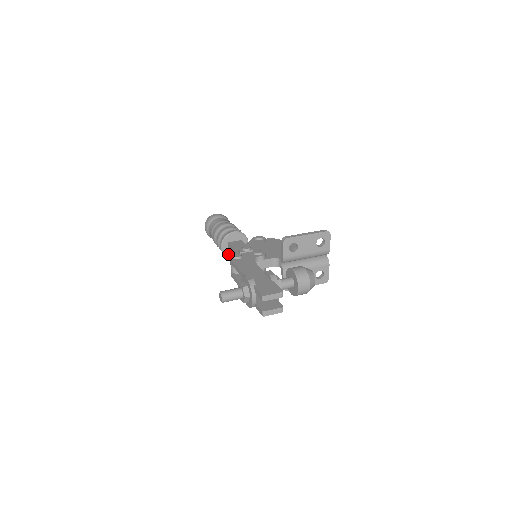
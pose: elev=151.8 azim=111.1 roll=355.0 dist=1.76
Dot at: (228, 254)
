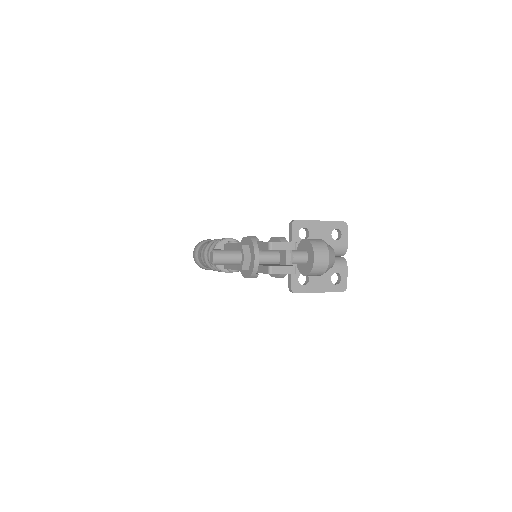
Dot at: (220, 265)
